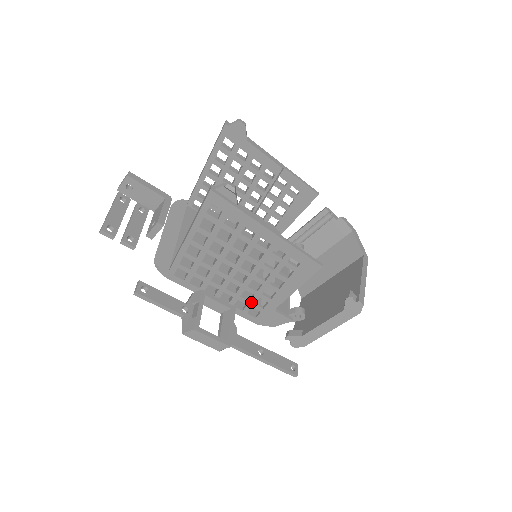
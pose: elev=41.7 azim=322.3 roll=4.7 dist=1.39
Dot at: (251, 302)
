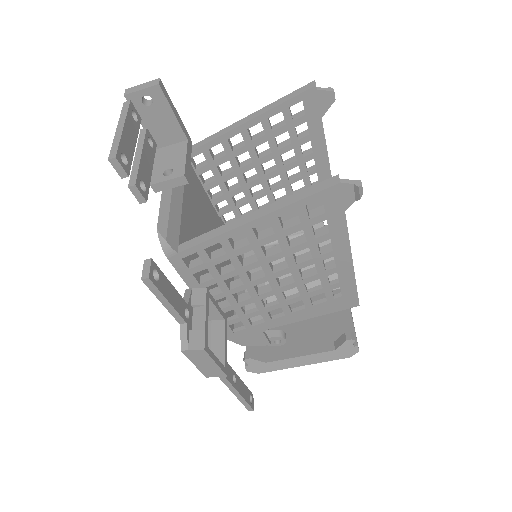
Dot at: (246, 316)
